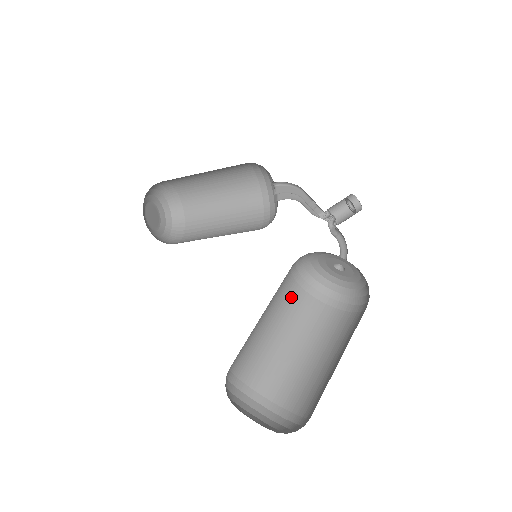
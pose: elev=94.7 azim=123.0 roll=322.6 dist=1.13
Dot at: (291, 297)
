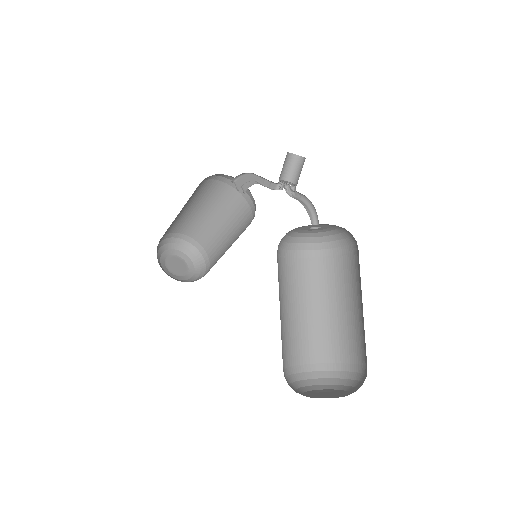
Dot at: (301, 272)
